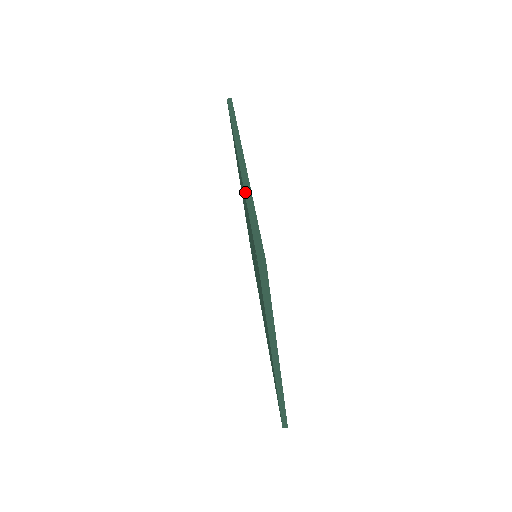
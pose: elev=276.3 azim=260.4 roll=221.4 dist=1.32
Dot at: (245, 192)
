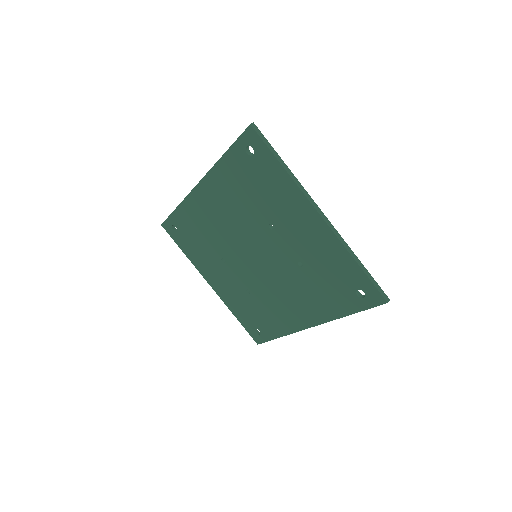
Dot at: (215, 164)
